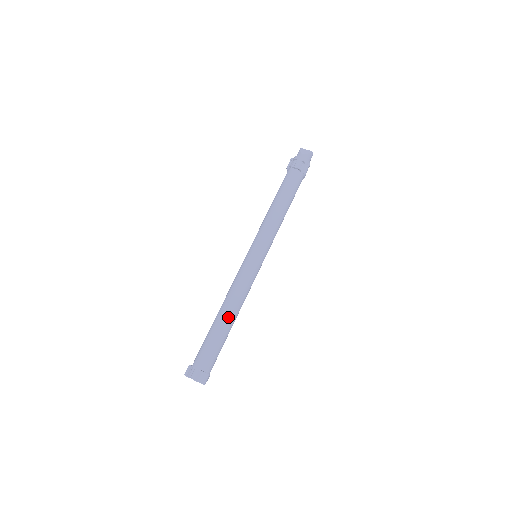
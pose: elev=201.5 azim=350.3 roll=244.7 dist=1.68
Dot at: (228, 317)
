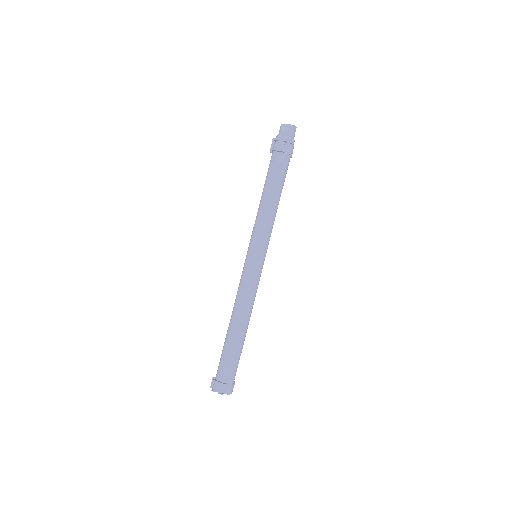
Dot at: (239, 326)
